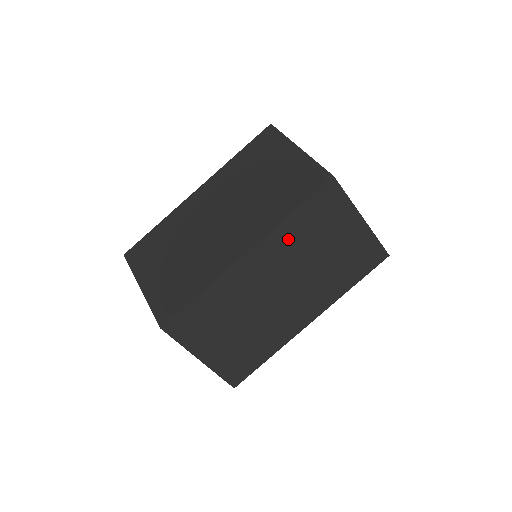
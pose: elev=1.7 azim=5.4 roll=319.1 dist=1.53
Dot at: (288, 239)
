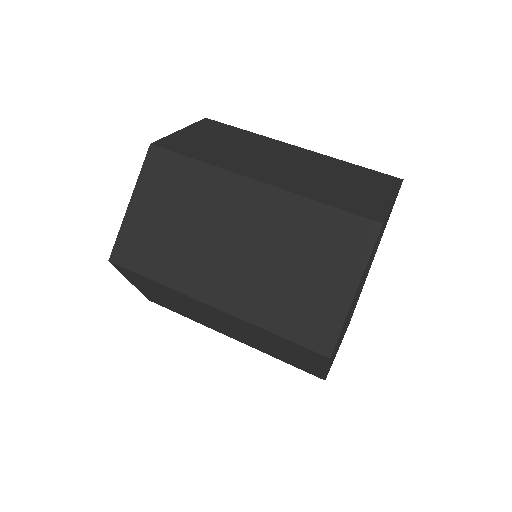
Dot at: (254, 329)
